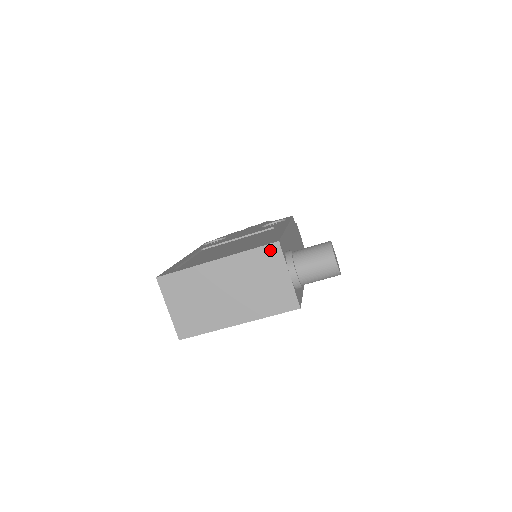
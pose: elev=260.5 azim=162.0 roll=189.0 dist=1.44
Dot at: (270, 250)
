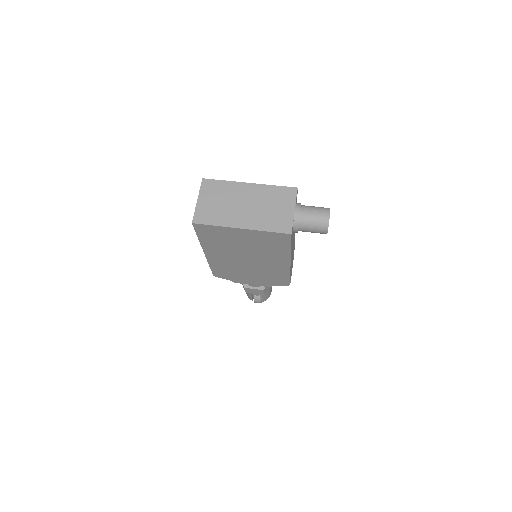
Dot at: (289, 191)
